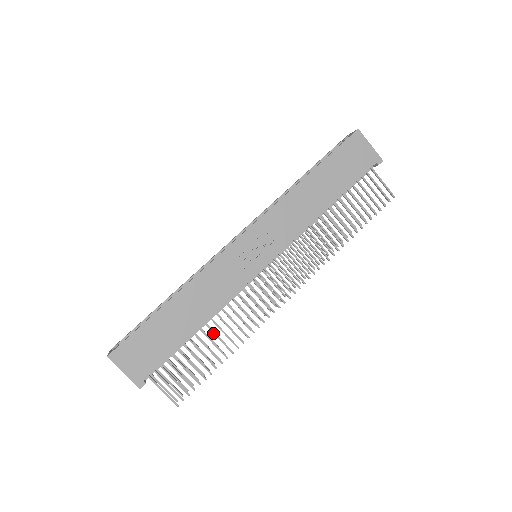
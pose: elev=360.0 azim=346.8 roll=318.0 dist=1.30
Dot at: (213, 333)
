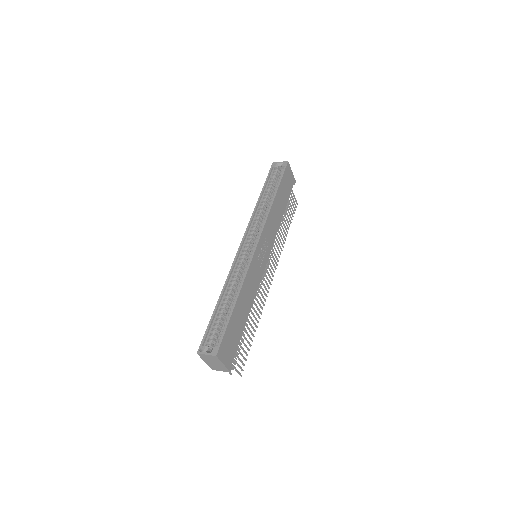
Dot at: (250, 317)
